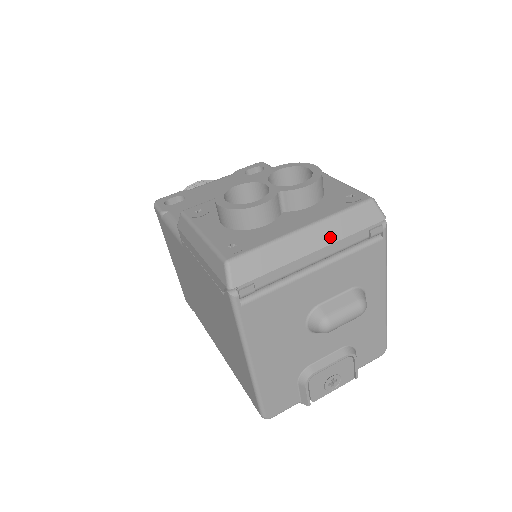
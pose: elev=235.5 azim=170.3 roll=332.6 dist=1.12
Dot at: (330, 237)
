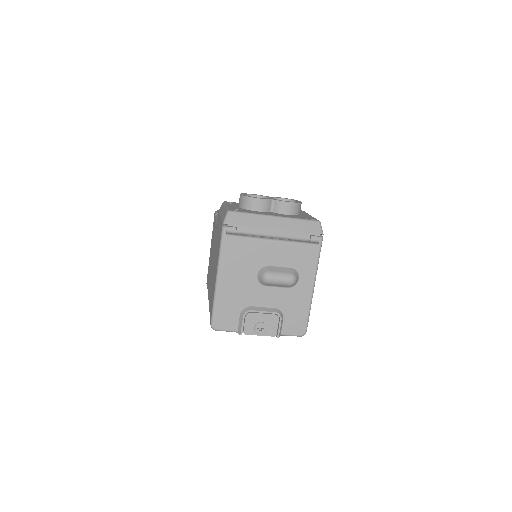
Dot at: (287, 227)
